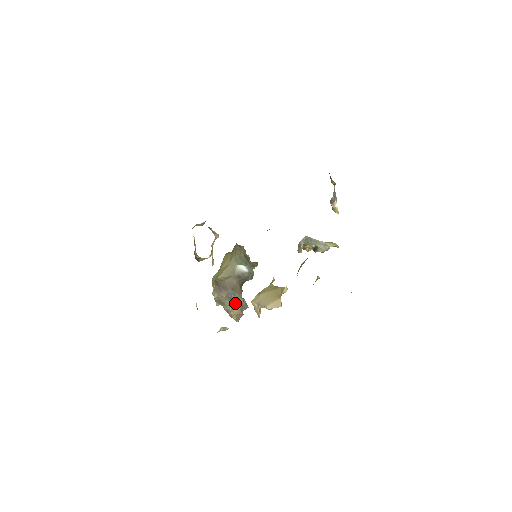
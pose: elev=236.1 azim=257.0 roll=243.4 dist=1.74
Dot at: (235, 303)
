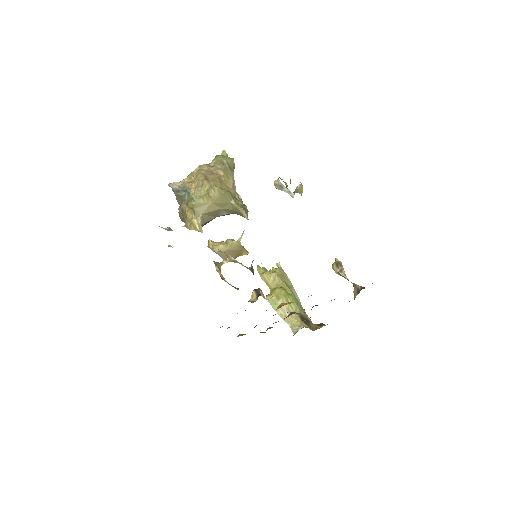
Dot at: occluded
